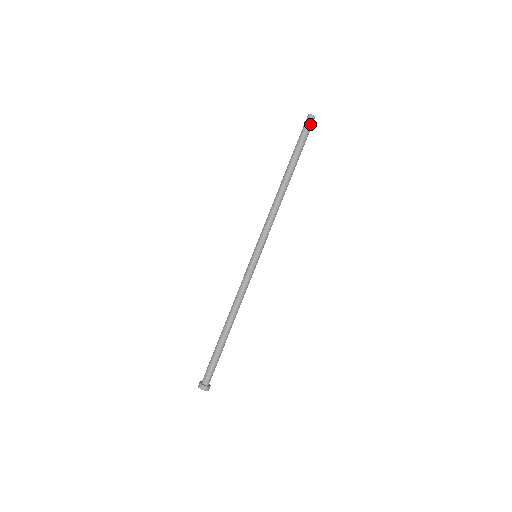
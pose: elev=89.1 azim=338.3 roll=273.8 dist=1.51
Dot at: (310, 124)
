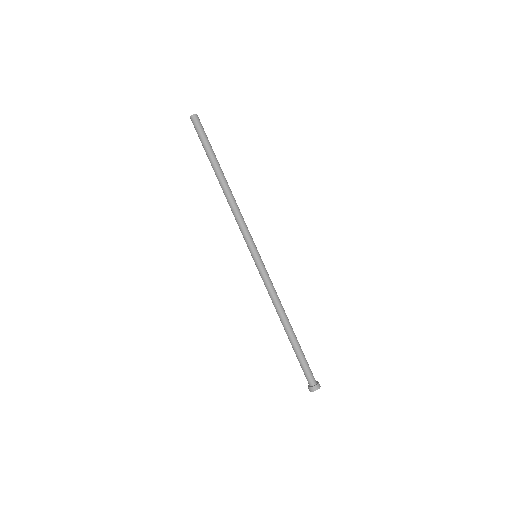
Dot at: (200, 122)
